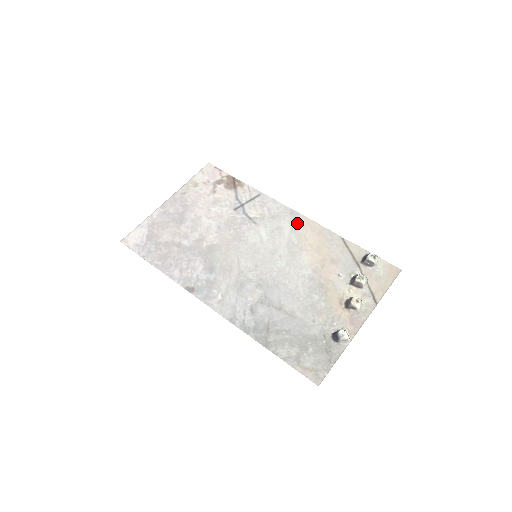
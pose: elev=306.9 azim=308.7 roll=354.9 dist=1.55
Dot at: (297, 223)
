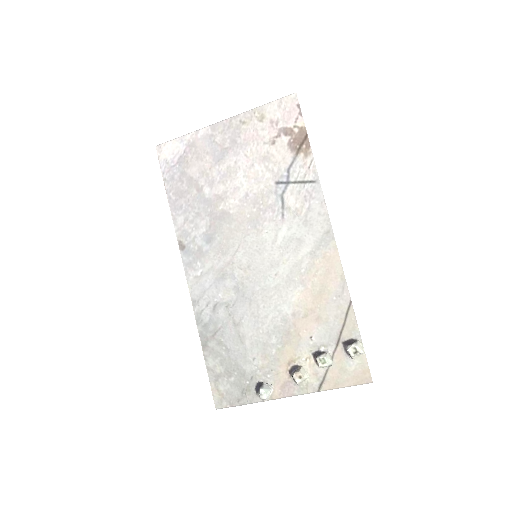
Dot at: (322, 249)
